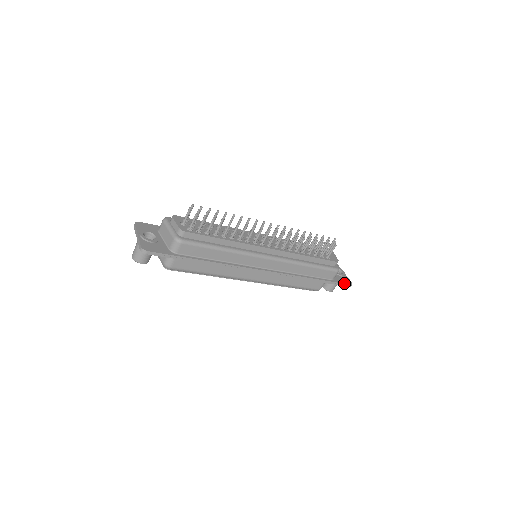
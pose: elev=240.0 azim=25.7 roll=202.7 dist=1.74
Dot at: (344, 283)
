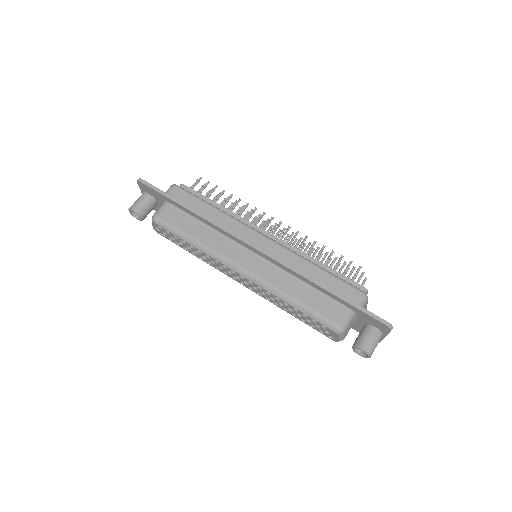
Dot at: (376, 315)
